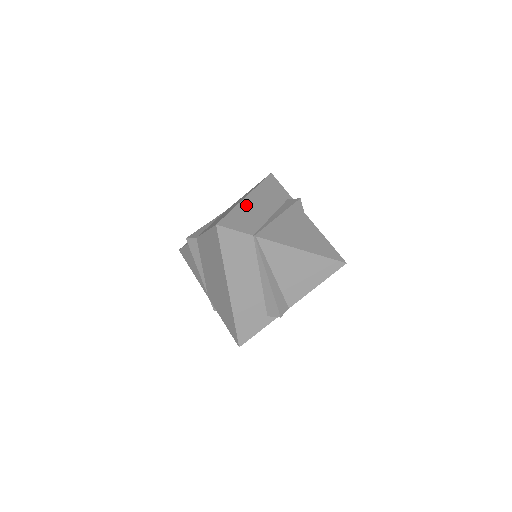
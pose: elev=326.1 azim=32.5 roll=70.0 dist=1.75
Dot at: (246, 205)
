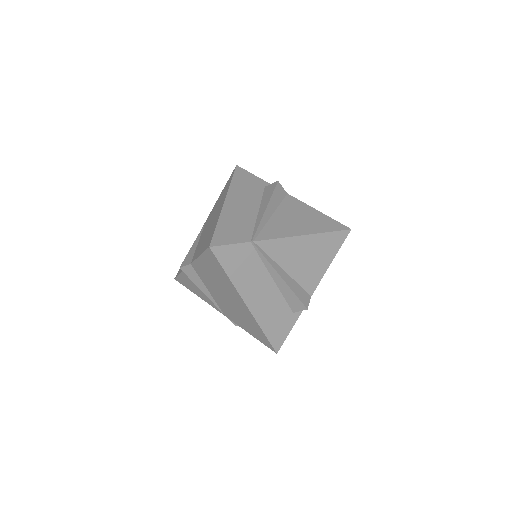
Dot at: (228, 212)
